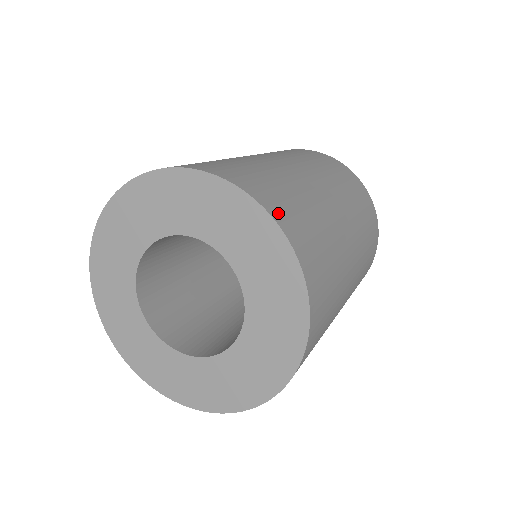
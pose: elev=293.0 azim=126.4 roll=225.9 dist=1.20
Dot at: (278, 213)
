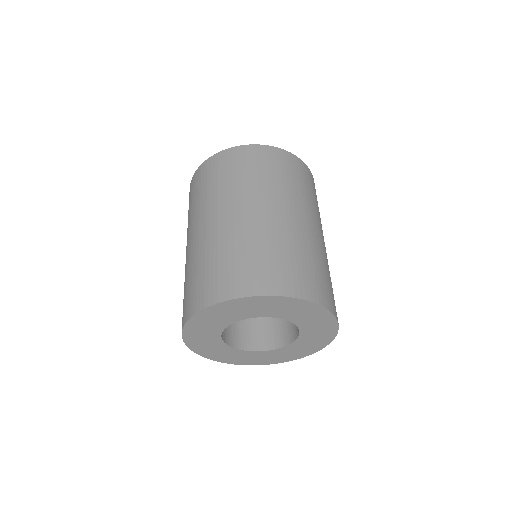
Dot at: (277, 287)
